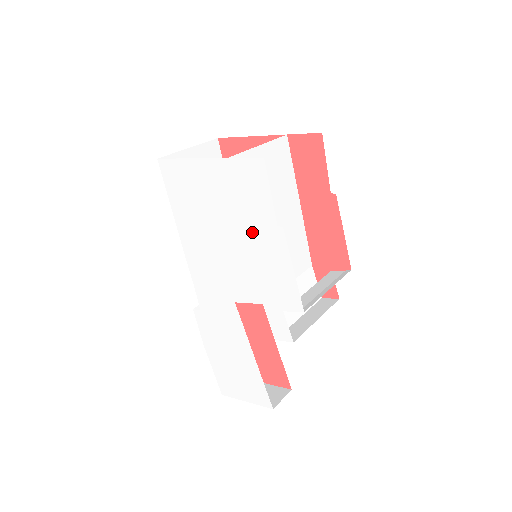
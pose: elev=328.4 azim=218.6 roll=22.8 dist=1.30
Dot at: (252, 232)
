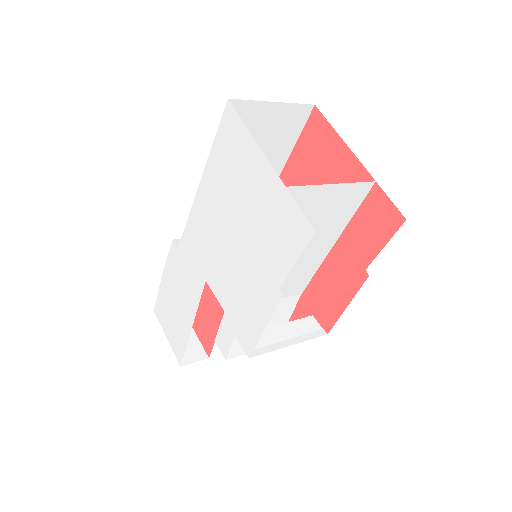
Dot at: (257, 262)
